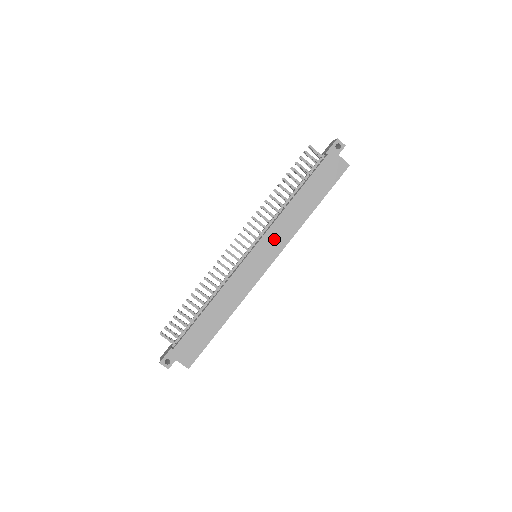
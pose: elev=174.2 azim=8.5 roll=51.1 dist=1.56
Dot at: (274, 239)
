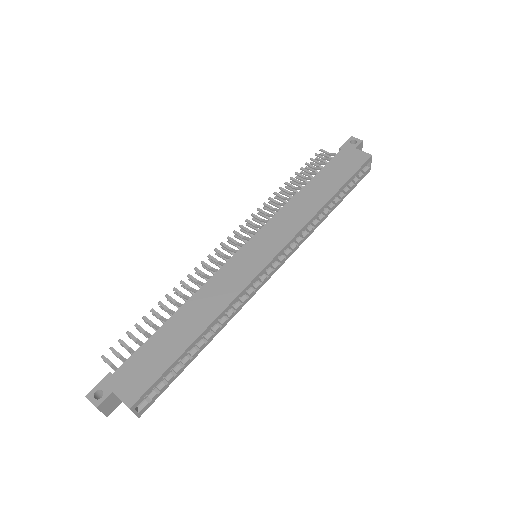
Dot at: (278, 229)
